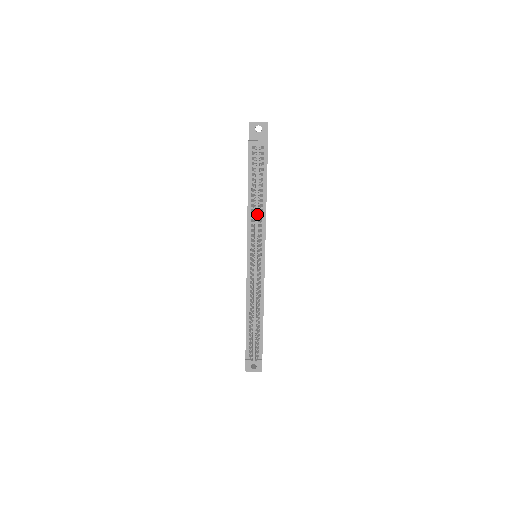
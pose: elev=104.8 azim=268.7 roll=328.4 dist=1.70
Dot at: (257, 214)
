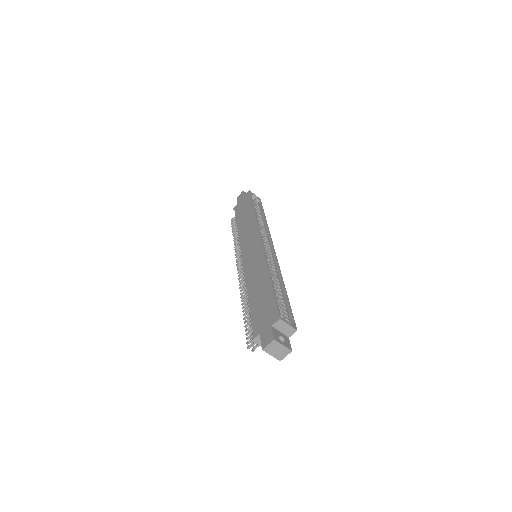
Dot at: occluded
